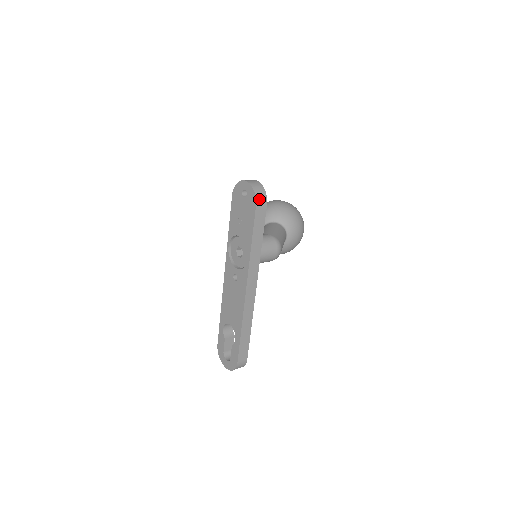
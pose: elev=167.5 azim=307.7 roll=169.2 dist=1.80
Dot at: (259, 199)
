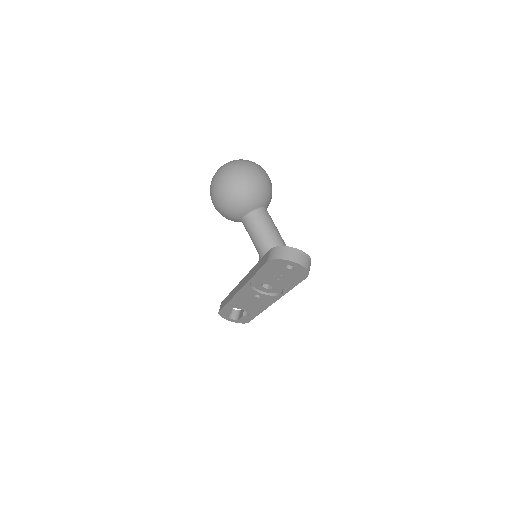
Dot at: occluded
